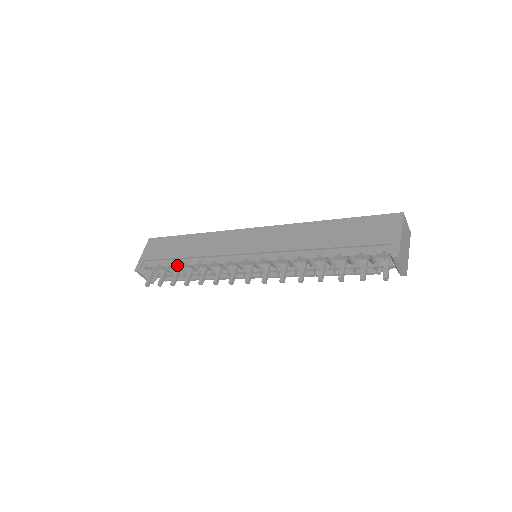
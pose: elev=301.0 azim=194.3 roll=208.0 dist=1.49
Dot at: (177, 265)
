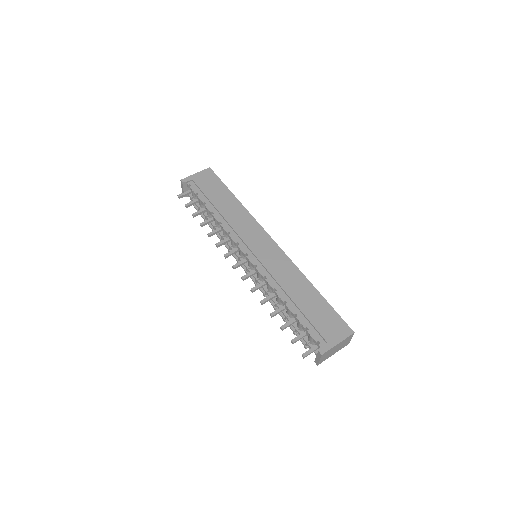
Dot at: (207, 208)
